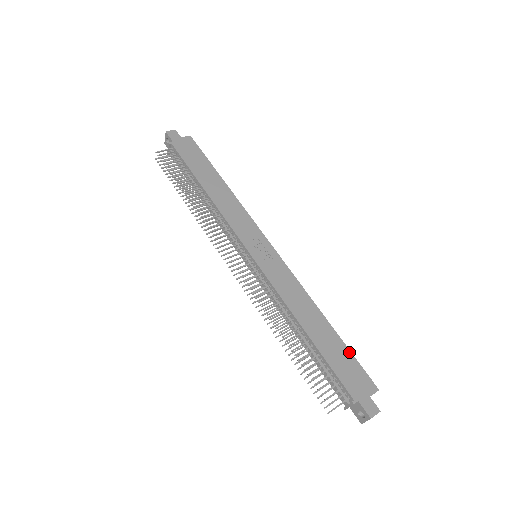
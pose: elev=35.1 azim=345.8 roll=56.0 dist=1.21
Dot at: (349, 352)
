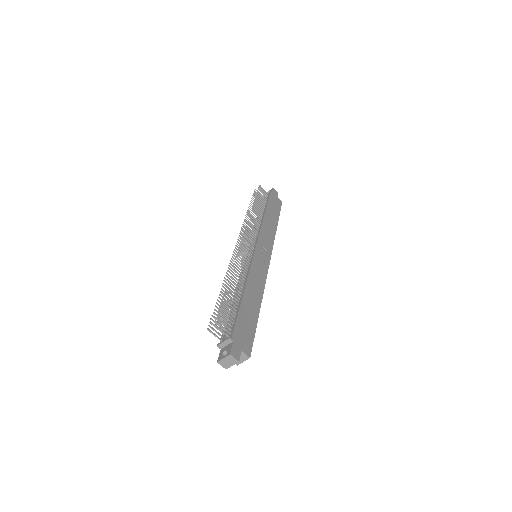
Dot at: (255, 328)
